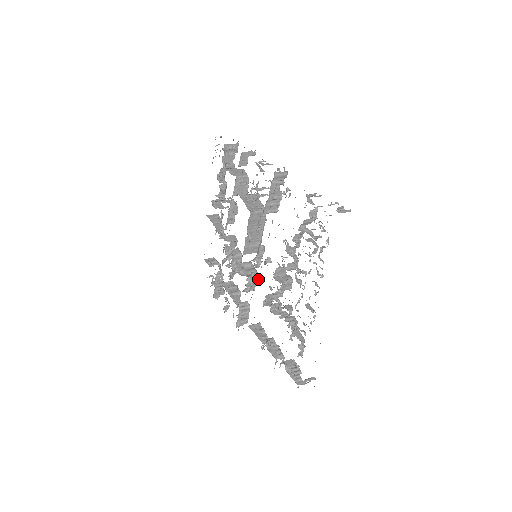
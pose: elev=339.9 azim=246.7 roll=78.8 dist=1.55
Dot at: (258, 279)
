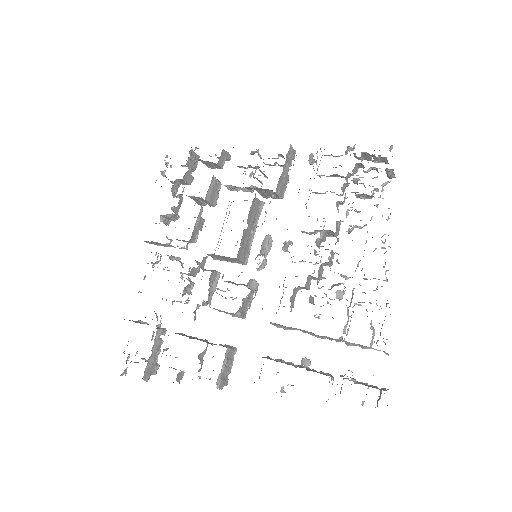
Dot at: (252, 296)
